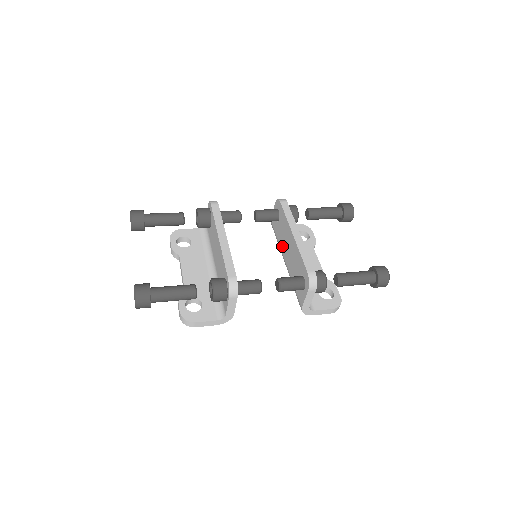
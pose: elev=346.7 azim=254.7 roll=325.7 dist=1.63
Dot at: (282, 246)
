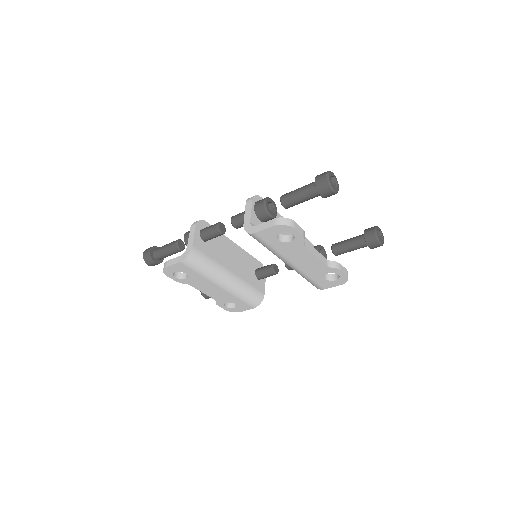
Dot at: occluded
